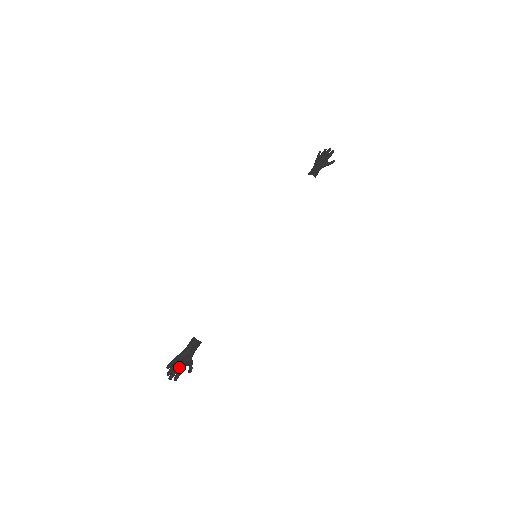
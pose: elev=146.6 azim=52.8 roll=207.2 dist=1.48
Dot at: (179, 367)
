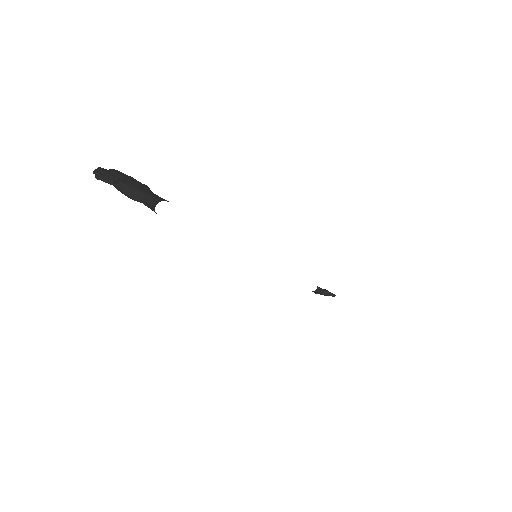
Dot at: occluded
